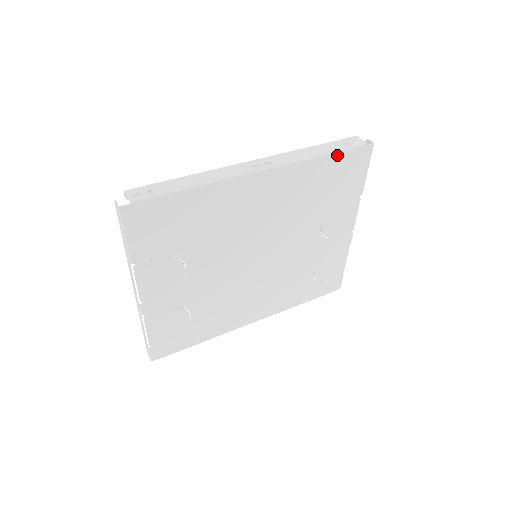
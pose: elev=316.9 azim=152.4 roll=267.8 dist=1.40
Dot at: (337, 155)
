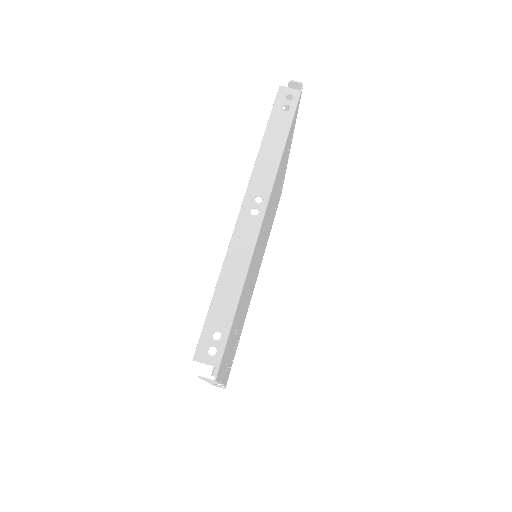
Dot at: (290, 128)
